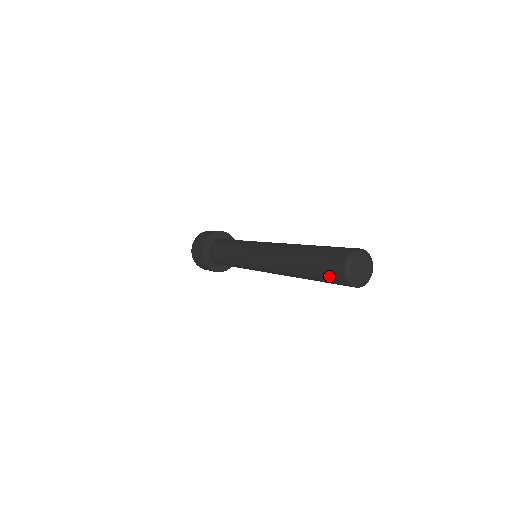
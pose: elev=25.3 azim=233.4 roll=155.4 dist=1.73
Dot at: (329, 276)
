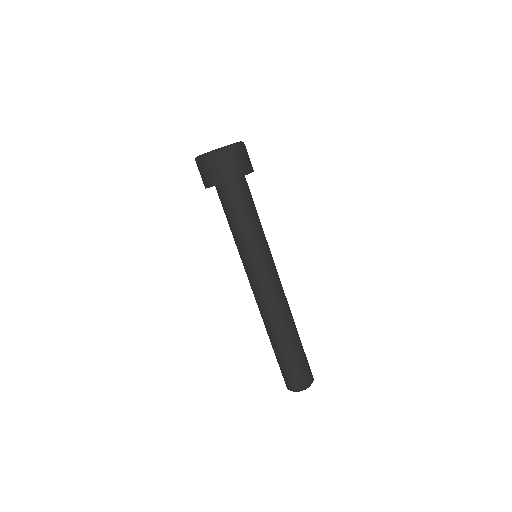
Dot at: occluded
